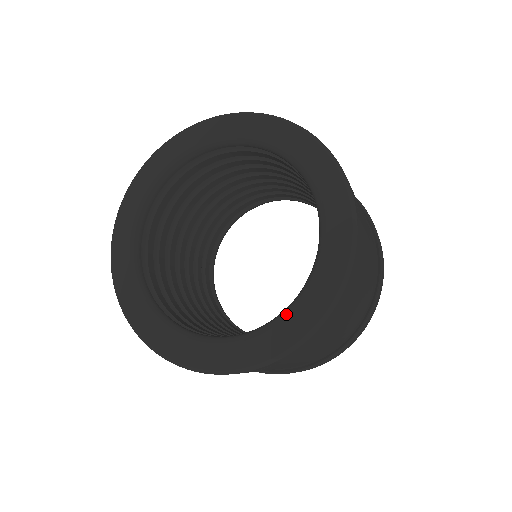
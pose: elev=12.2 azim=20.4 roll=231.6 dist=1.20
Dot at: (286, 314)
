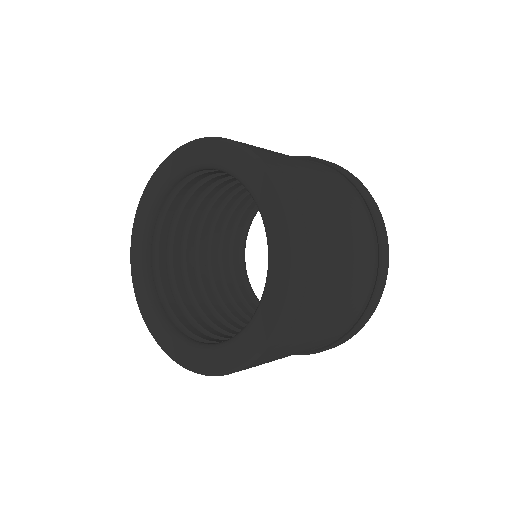
Dot at: (255, 316)
